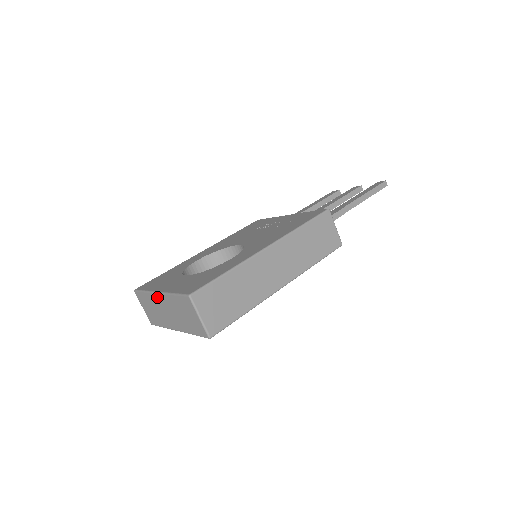
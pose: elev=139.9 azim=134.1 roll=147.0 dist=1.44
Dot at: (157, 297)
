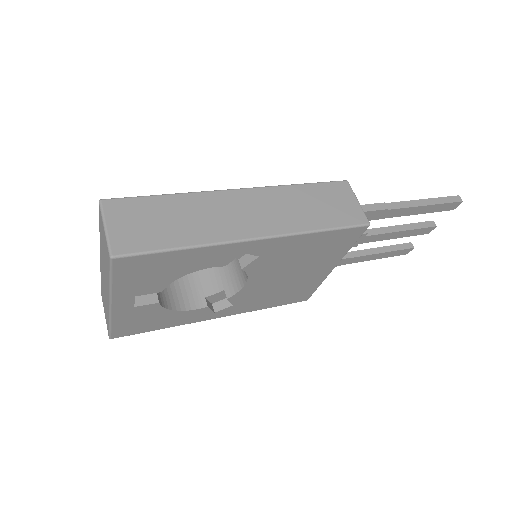
Dot at: (101, 264)
